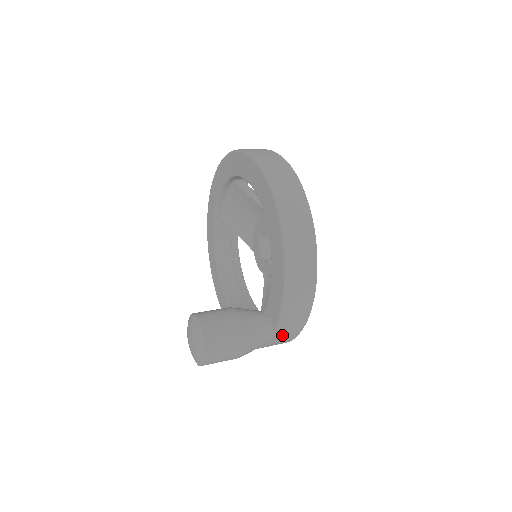
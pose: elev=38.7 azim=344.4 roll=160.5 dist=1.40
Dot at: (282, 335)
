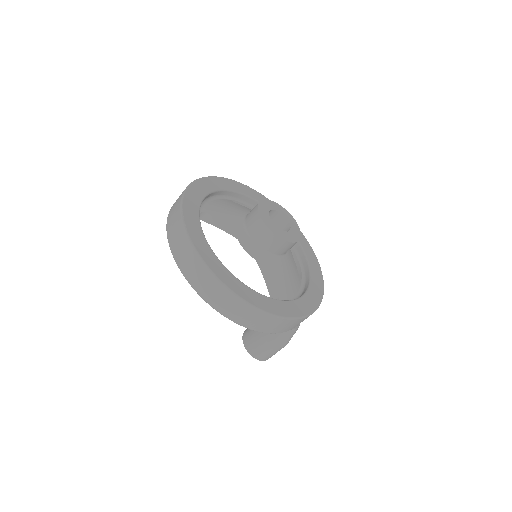
Dot at: occluded
